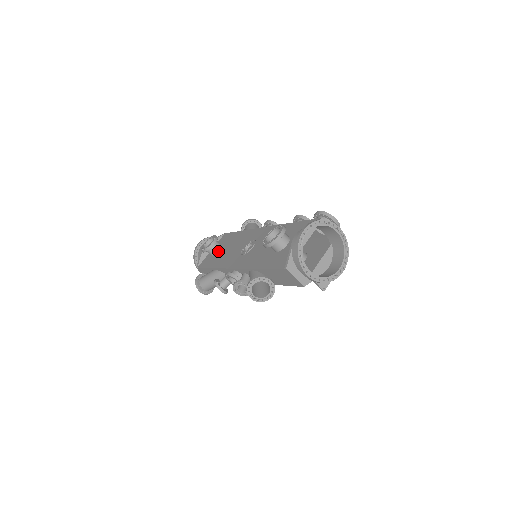
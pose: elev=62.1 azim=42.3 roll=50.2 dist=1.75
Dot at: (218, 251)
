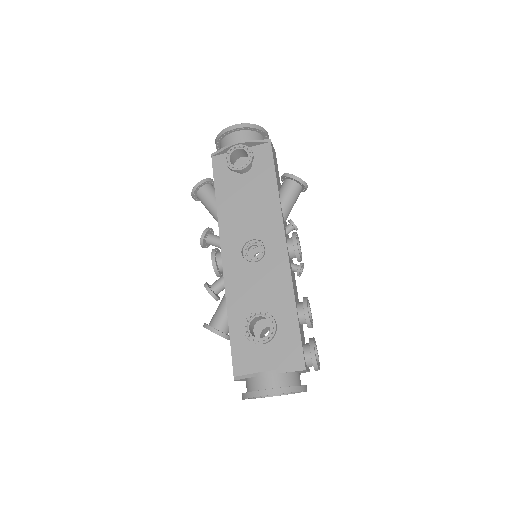
Dot at: (241, 175)
